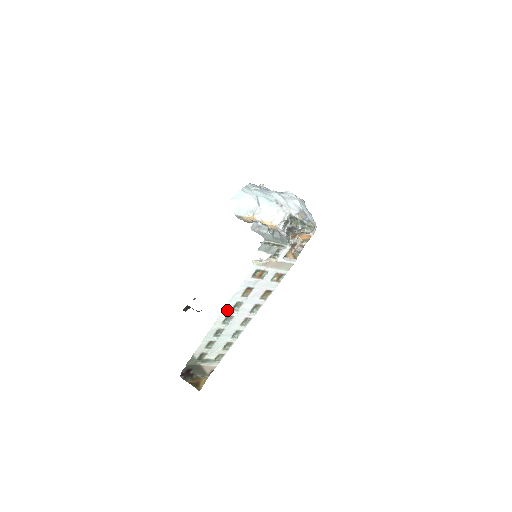
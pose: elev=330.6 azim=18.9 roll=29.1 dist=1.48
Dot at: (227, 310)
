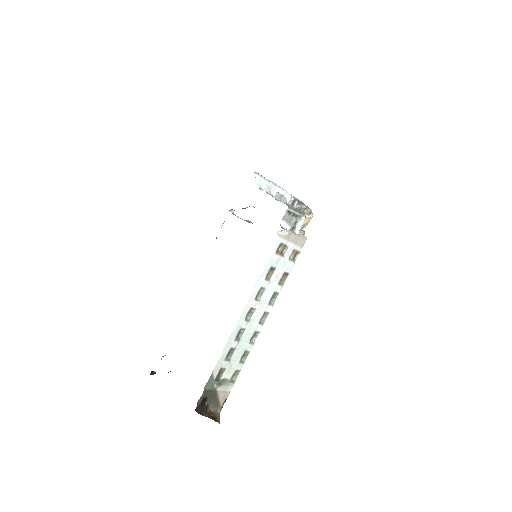
Dot at: (251, 299)
